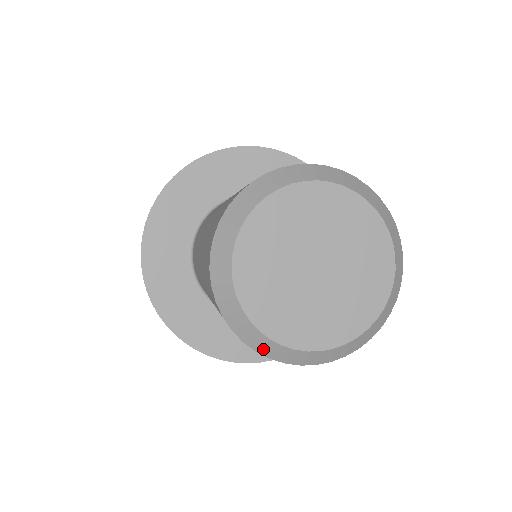
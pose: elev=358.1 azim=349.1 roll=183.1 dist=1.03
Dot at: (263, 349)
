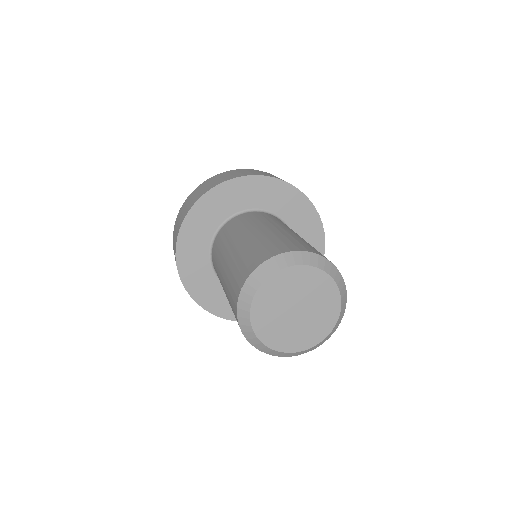
Dot at: (262, 349)
